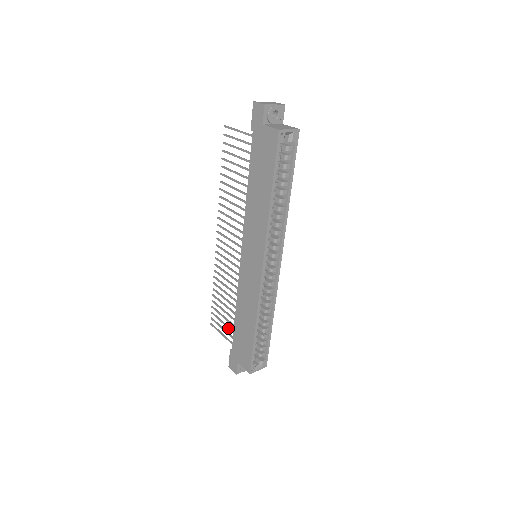
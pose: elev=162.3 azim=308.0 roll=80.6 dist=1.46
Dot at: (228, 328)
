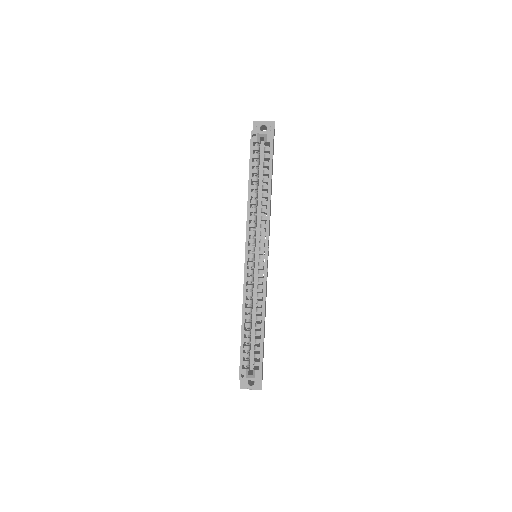
Dot at: occluded
